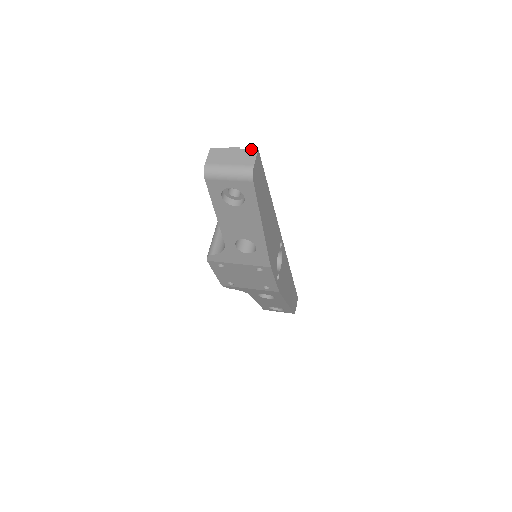
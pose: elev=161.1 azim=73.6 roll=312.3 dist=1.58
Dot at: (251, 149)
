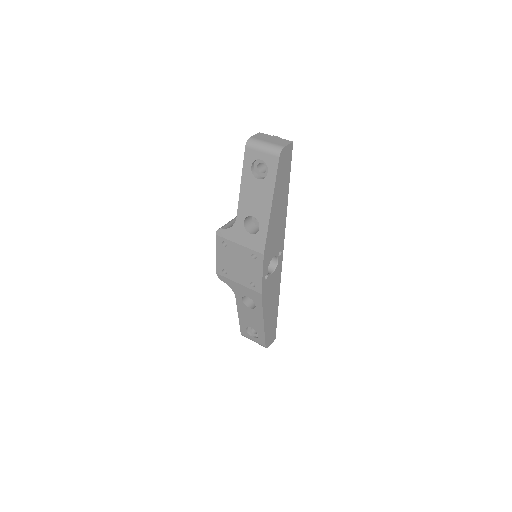
Dot at: (288, 140)
